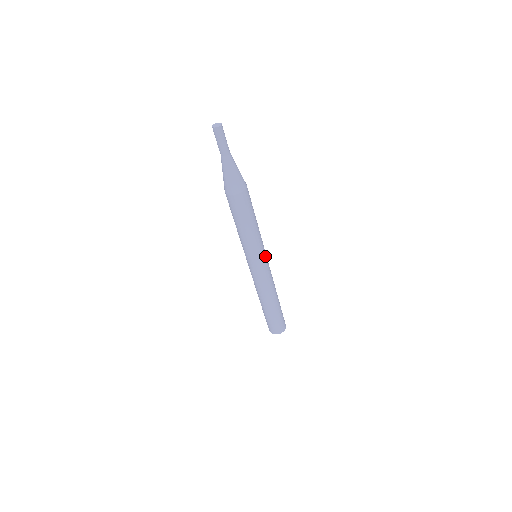
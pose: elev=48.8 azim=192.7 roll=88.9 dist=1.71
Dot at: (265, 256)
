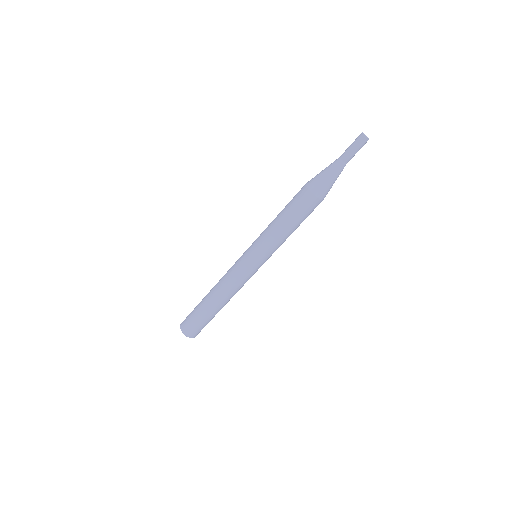
Dot at: (264, 262)
